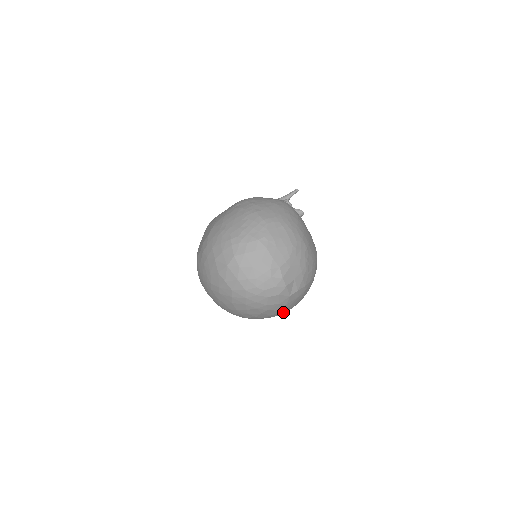
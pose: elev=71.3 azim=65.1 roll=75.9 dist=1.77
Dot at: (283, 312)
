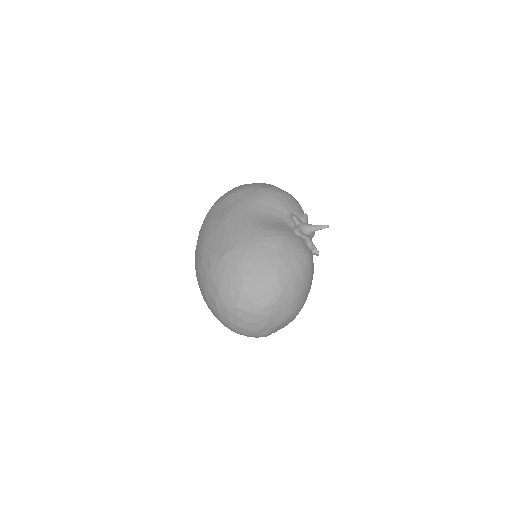
Dot at: occluded
